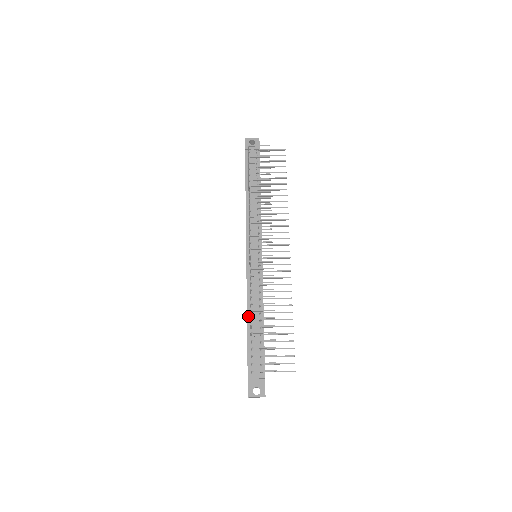
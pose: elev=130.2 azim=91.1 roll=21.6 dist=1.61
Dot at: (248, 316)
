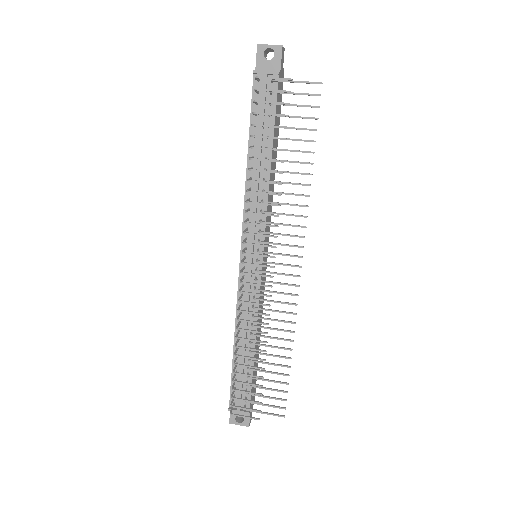
Dot at: (235, 340)
